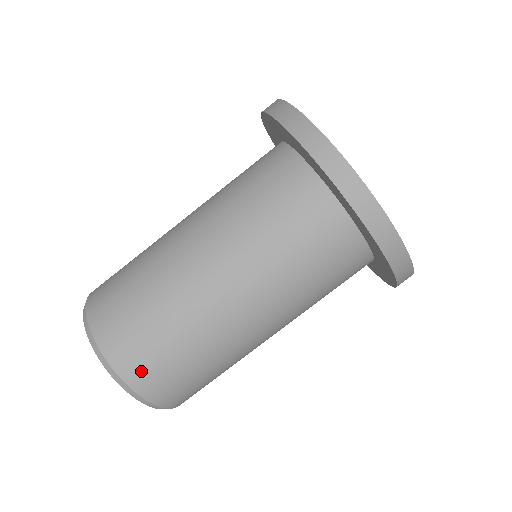
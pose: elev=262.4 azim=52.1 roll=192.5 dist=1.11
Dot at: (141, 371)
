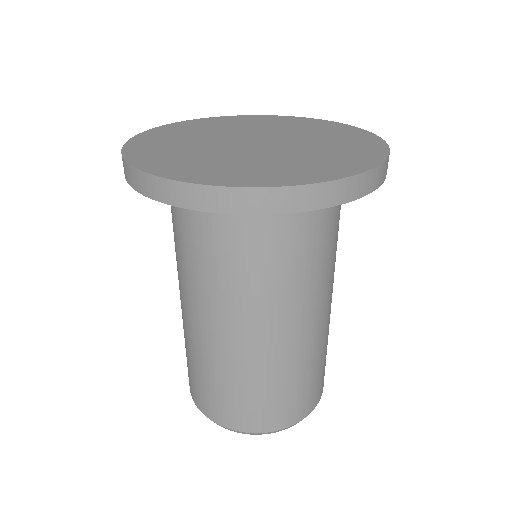
Dot at: (199, 398)
